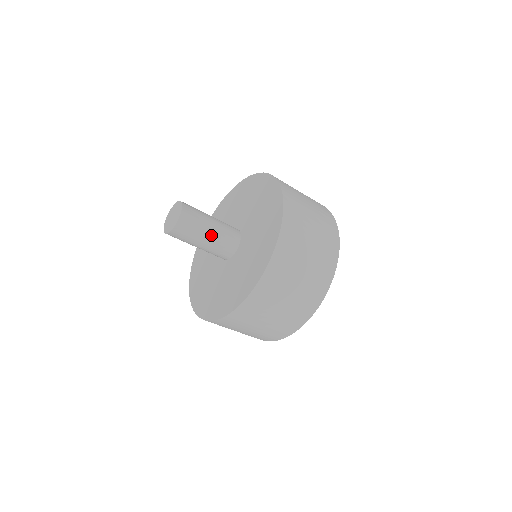
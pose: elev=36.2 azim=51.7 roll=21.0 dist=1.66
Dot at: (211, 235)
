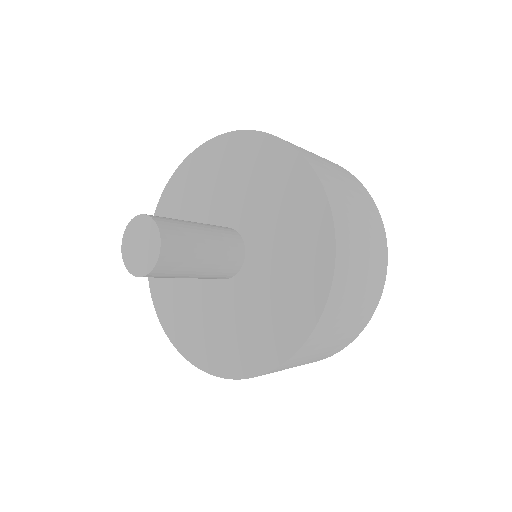
Dot at: (201, 272)
